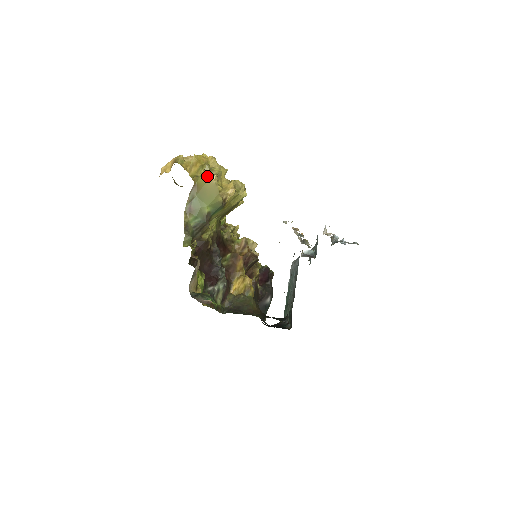
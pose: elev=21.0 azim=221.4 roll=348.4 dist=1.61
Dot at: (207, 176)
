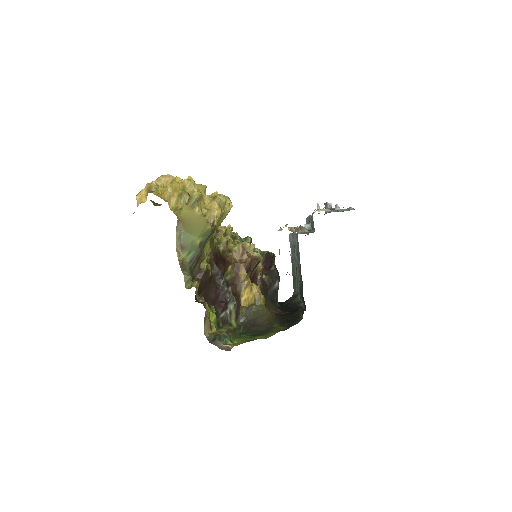
Dot at: (189, 209)
